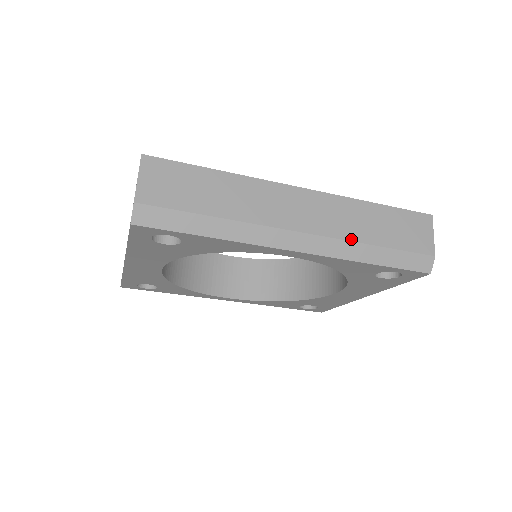
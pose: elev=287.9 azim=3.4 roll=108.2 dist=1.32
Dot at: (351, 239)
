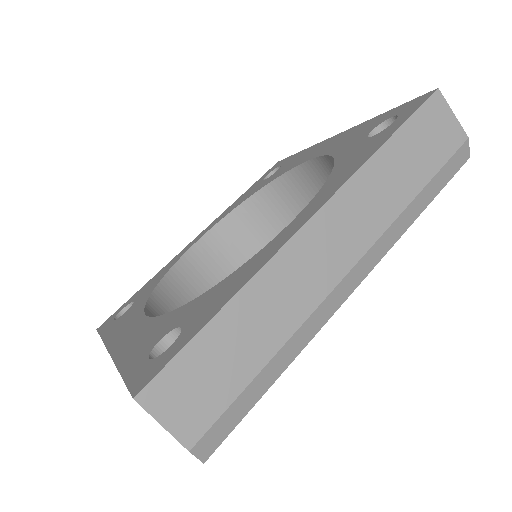
Dot at: (395, 216)
